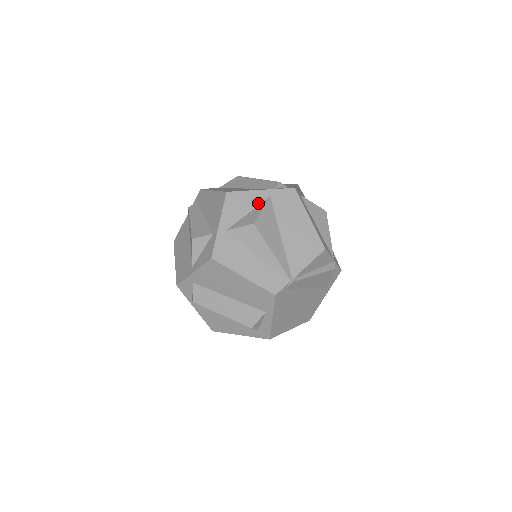
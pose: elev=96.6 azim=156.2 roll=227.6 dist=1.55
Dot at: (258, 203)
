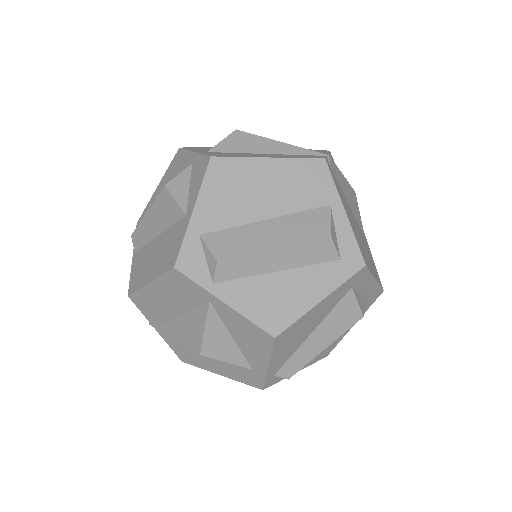
Dot at: occluded
